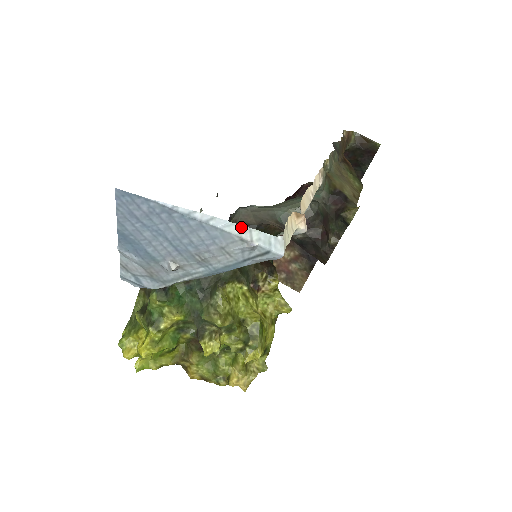
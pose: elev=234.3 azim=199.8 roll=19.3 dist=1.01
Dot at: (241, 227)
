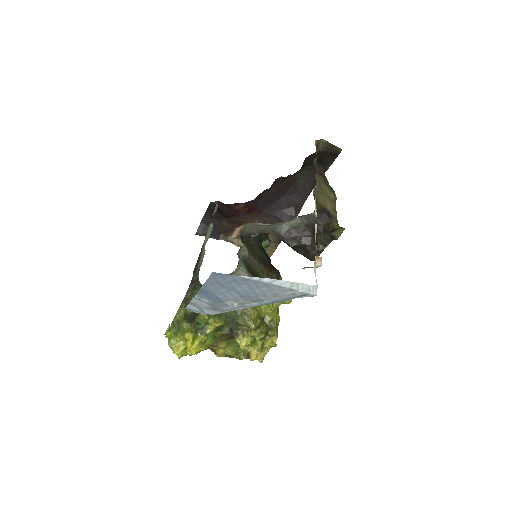
Dot at: (292, 283)
